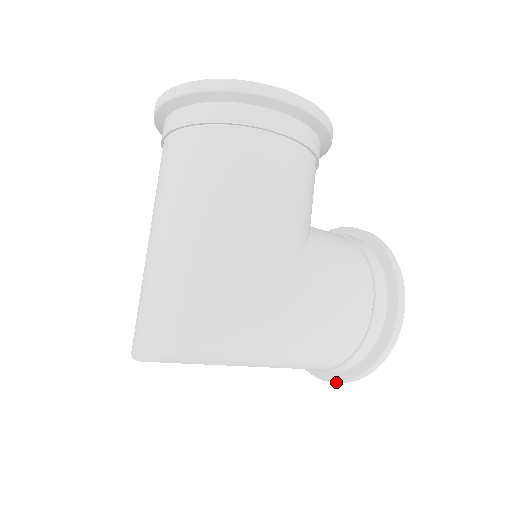
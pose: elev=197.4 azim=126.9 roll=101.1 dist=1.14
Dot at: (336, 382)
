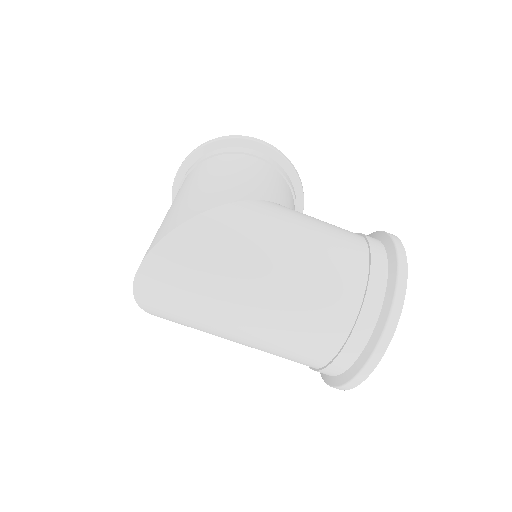
Dot at: (373, 352)
